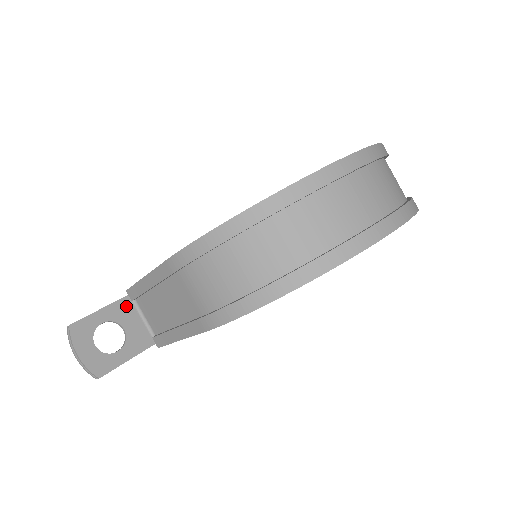
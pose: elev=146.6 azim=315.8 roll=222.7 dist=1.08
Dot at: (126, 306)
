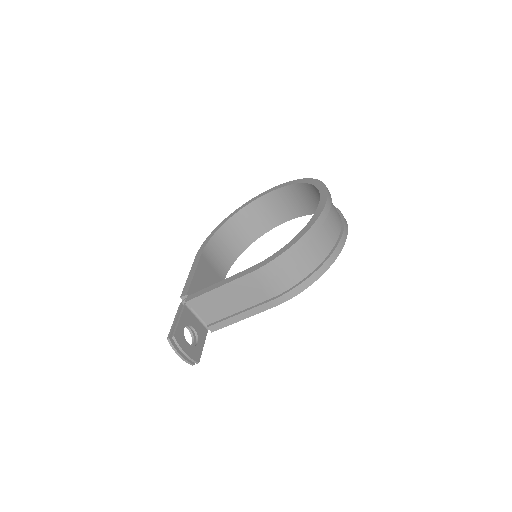
Dot at: (187, 313)
